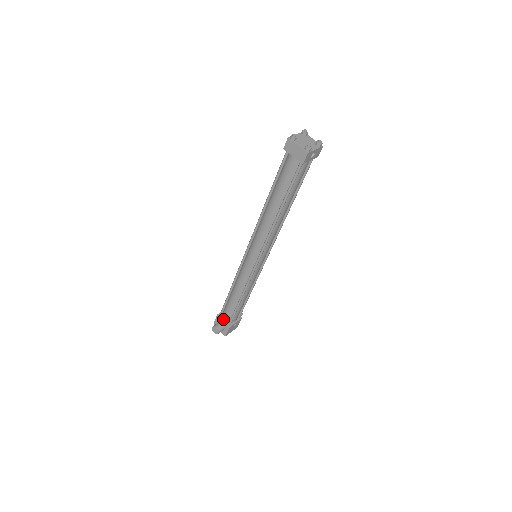
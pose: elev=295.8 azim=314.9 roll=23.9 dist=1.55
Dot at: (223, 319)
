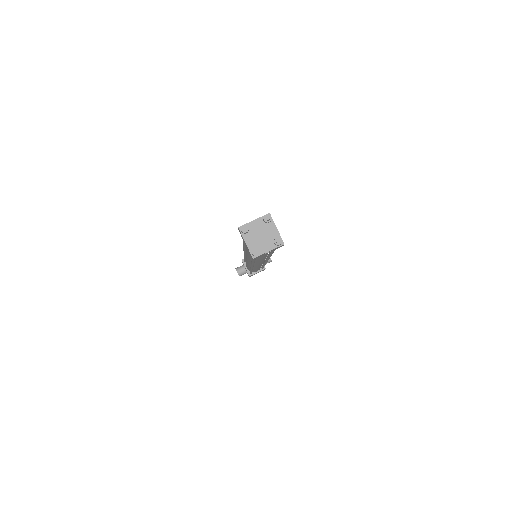
Dot at: occluded
